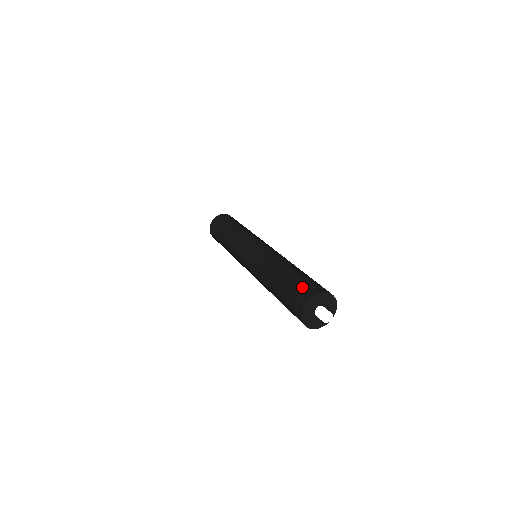
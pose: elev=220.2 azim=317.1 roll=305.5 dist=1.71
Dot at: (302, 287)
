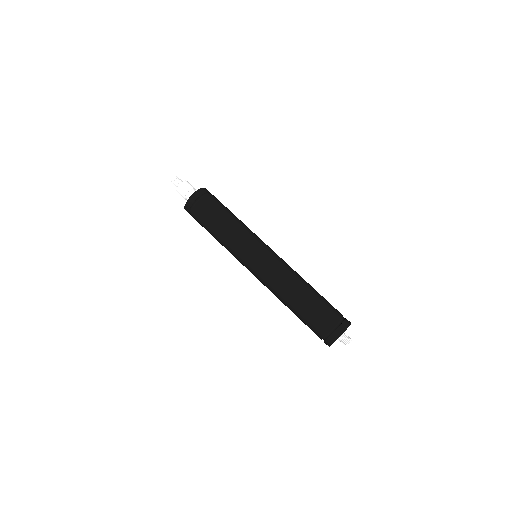
Dot at: (336, 316)
